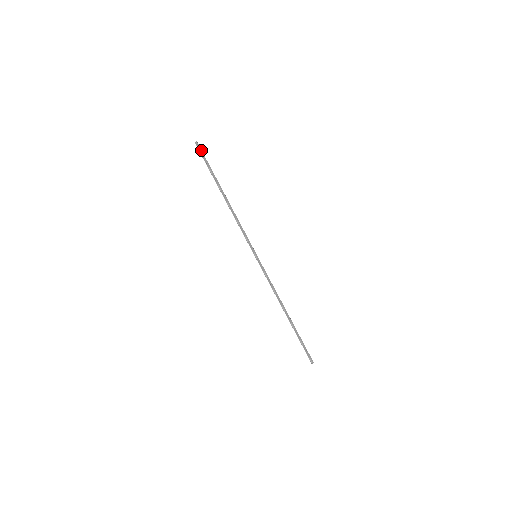
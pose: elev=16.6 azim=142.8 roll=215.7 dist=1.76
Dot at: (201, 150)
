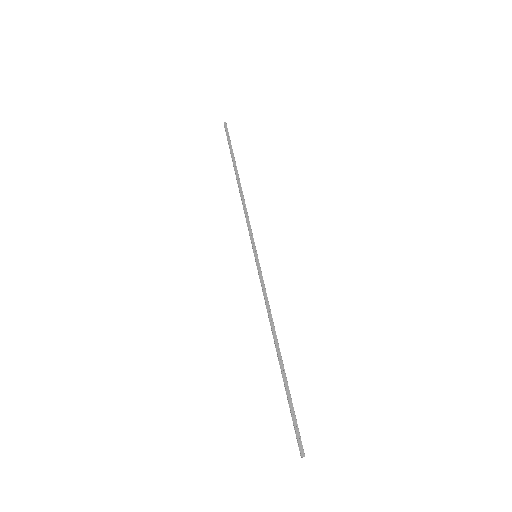
Dot at: occluded
